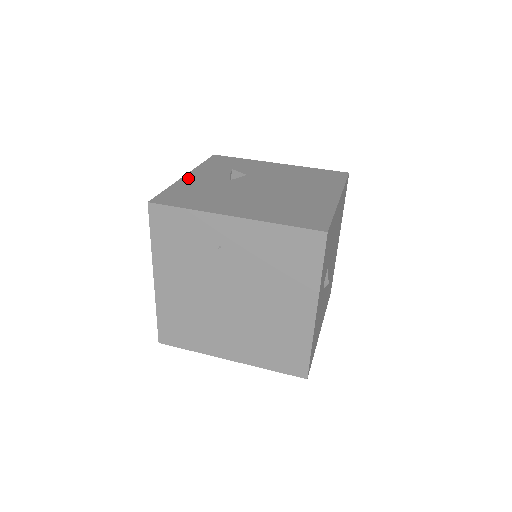
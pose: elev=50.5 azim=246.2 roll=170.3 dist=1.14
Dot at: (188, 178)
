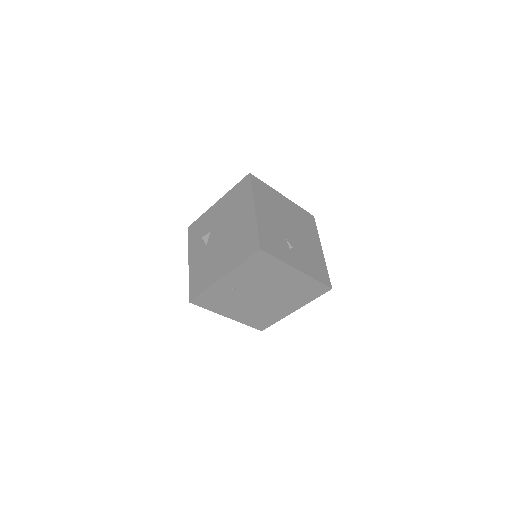
Dot at: (191, 264)
